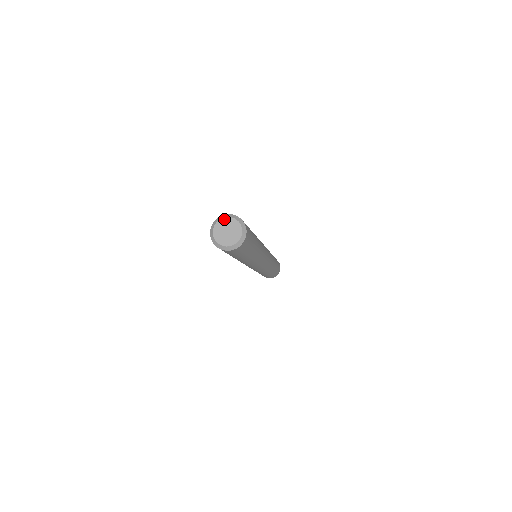
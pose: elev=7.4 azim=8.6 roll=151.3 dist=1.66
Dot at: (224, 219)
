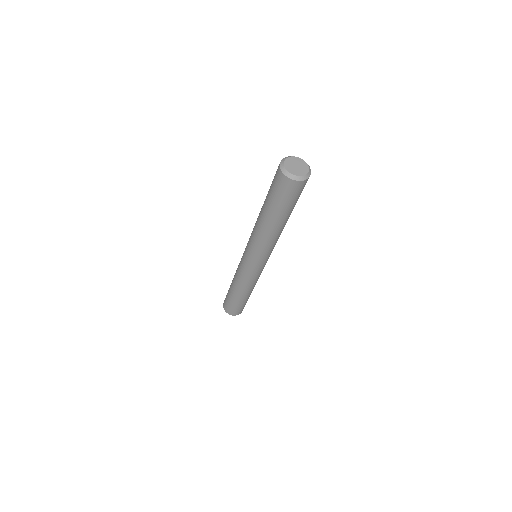
Dot at: (287, 160)
